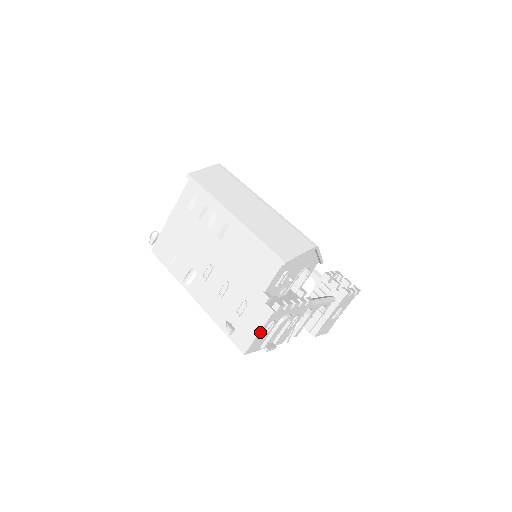
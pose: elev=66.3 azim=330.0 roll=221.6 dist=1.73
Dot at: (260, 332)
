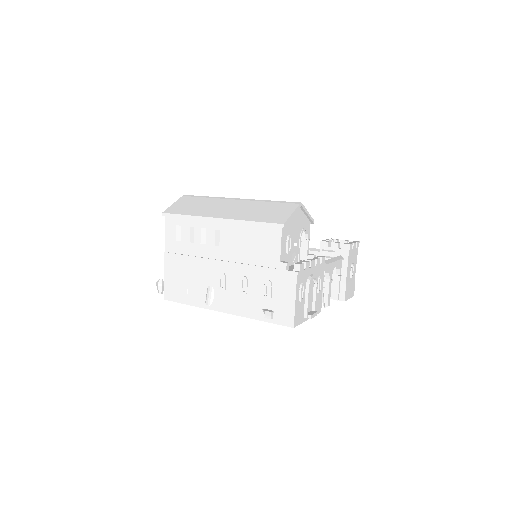
Dot at: (296, 298)
